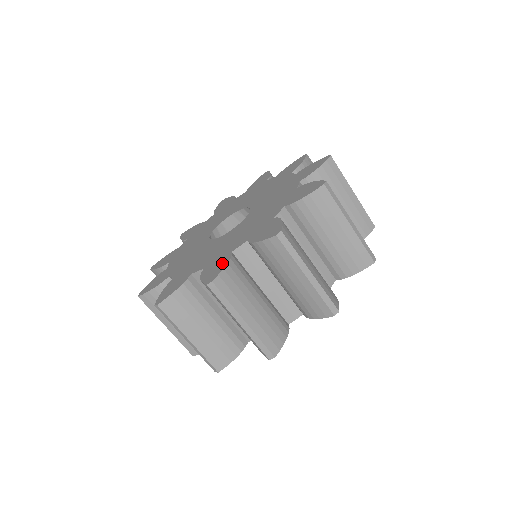
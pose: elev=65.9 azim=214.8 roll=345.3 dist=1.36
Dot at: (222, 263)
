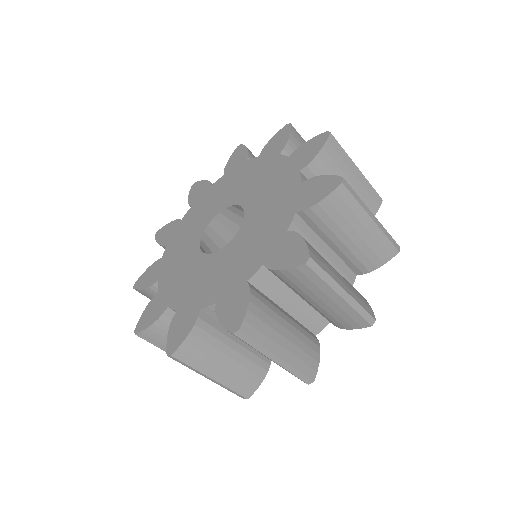
Dot at: (292, 242)
